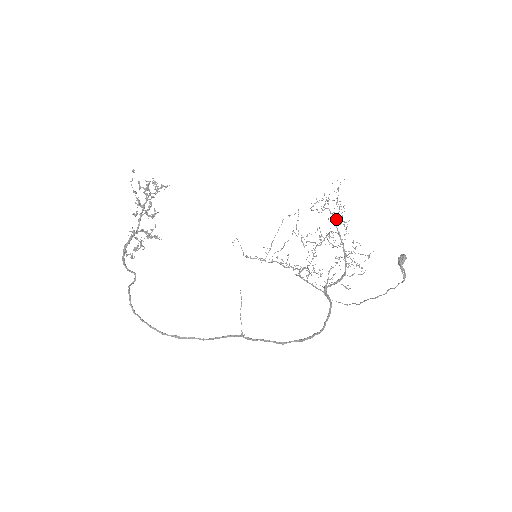
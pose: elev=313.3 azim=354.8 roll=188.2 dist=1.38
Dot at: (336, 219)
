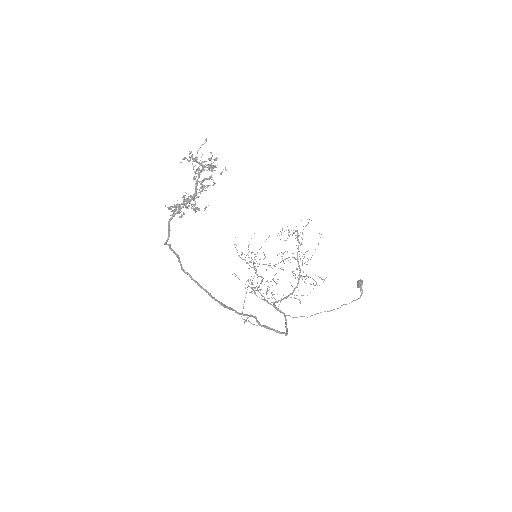
Dot at: (297, 248)
